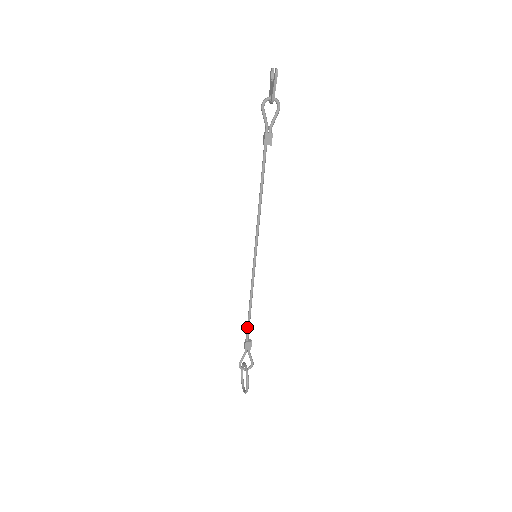
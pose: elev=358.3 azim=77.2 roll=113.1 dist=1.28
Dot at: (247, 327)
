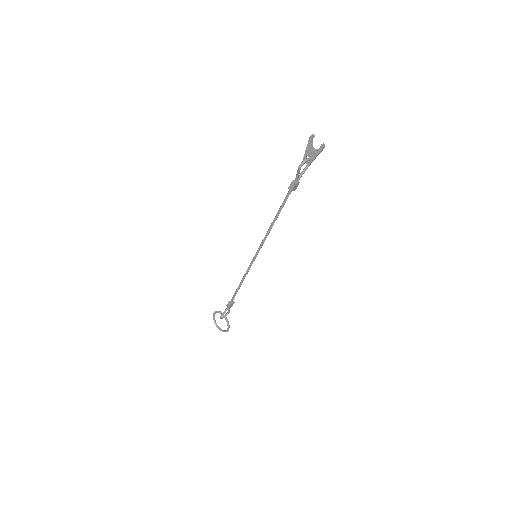
Dot at: (234, 296)
